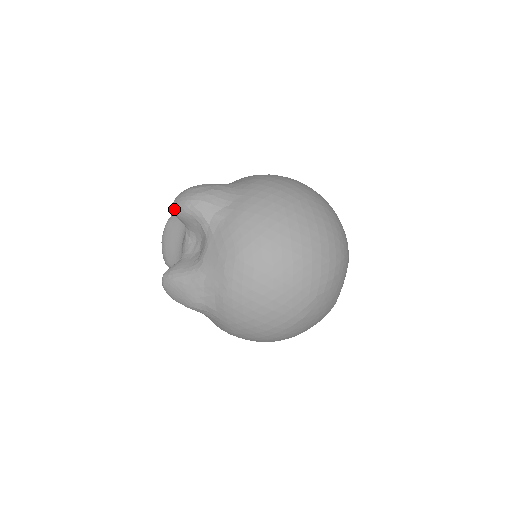
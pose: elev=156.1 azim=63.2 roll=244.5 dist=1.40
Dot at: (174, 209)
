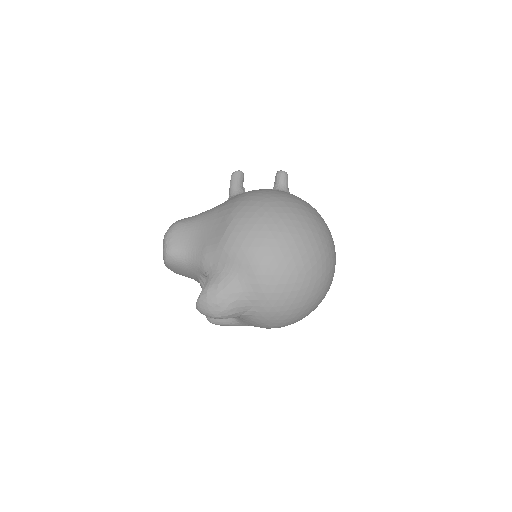
Dot at: occluded
